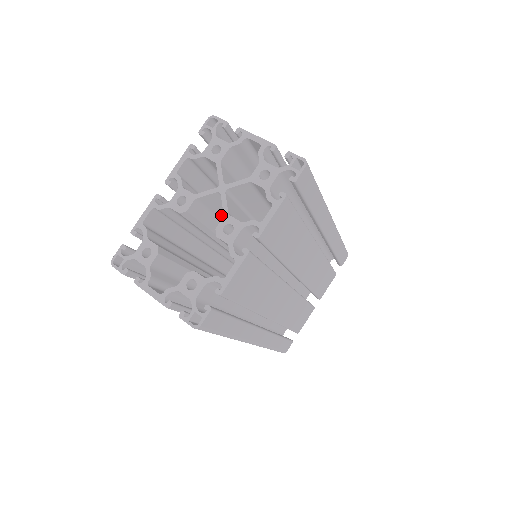
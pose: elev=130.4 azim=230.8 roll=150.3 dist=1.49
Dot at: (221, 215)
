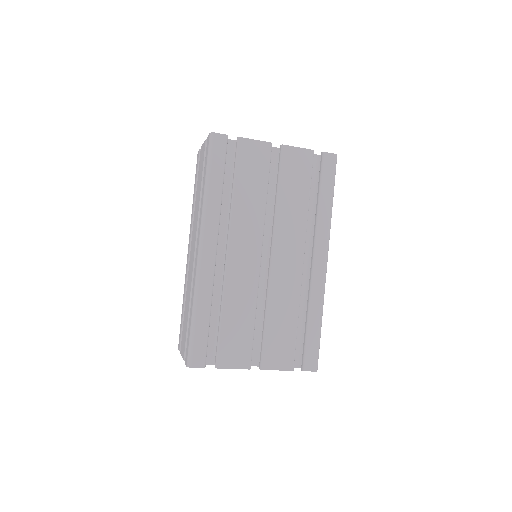
Dot at: occluded
